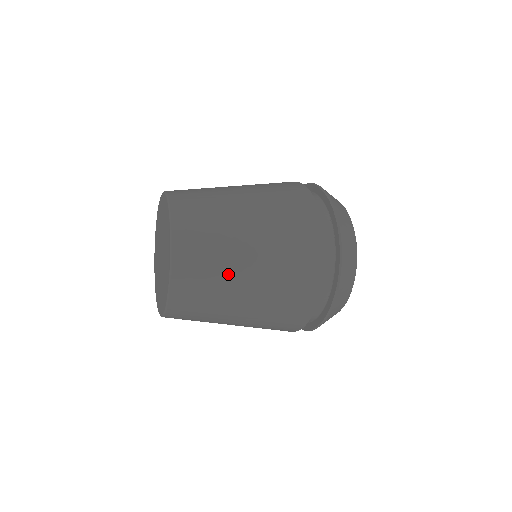
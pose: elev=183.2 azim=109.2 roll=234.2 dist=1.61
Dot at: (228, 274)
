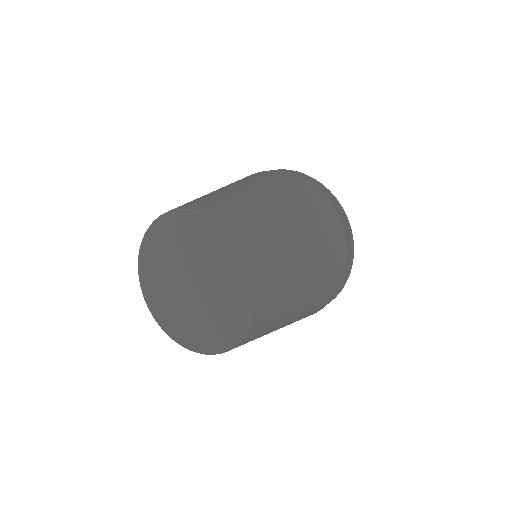
Dot at: (281, 232)
